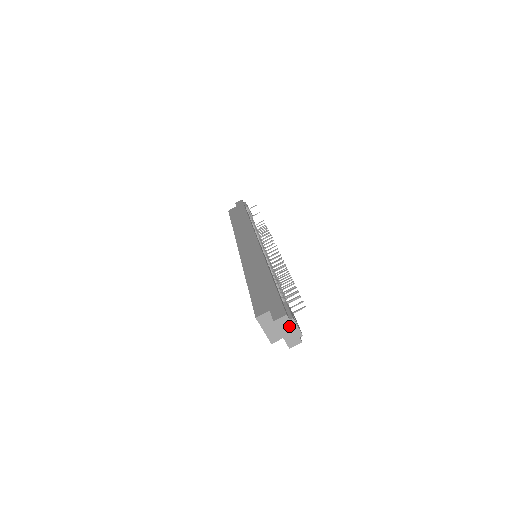
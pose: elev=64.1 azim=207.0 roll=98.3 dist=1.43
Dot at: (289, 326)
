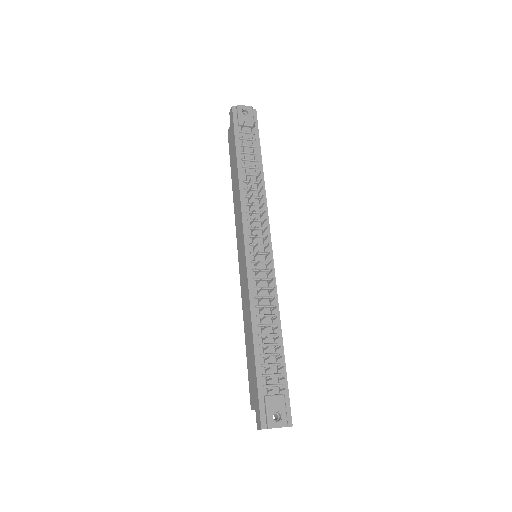
Dot at: (271, 428)
